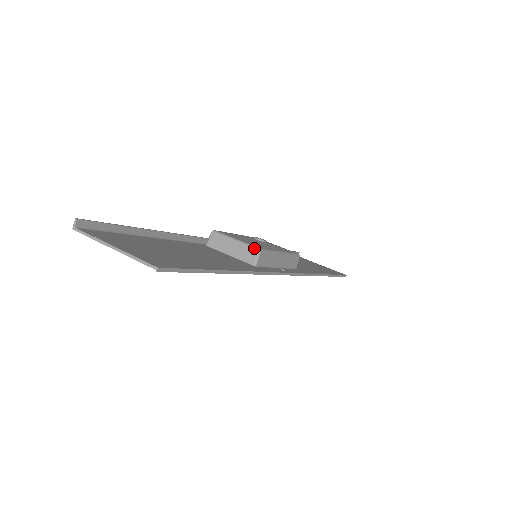
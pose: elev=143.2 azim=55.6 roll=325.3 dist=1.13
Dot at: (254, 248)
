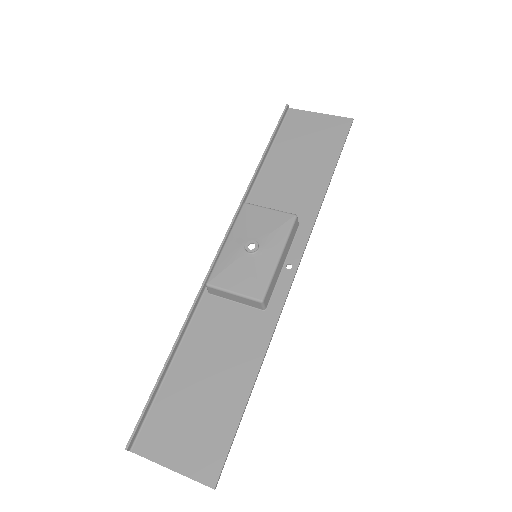
Dot at: (256, 301)
